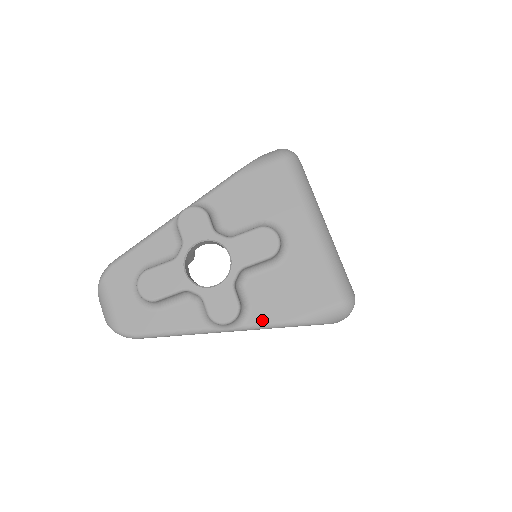
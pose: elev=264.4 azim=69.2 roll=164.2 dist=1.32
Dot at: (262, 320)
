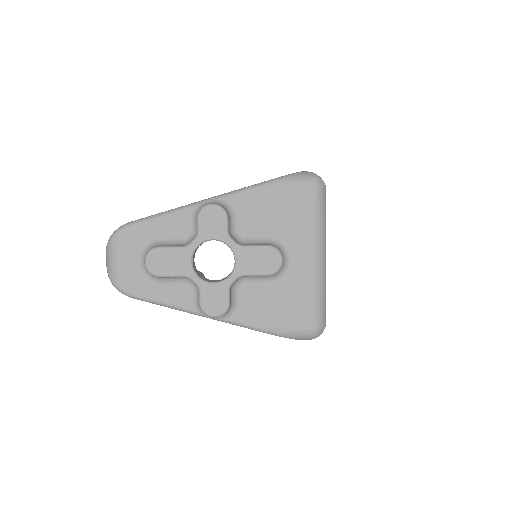
Dot at: (243, 321)
